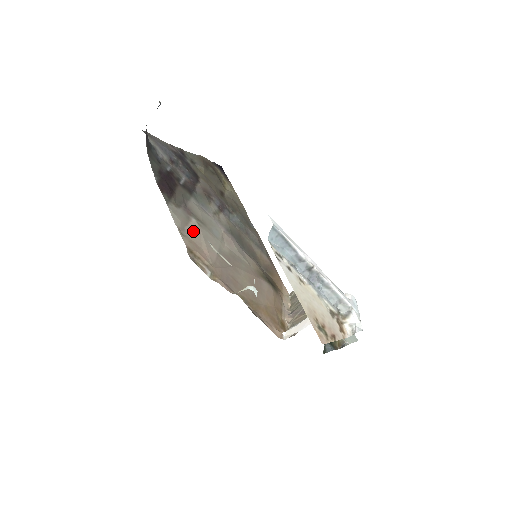
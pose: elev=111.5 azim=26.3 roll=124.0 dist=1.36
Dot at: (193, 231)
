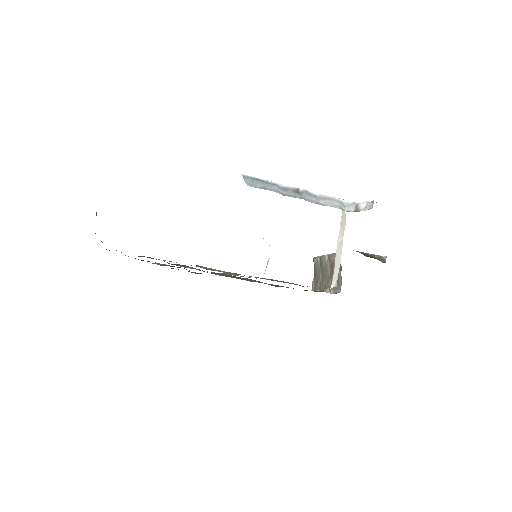
Dot at: occluded
